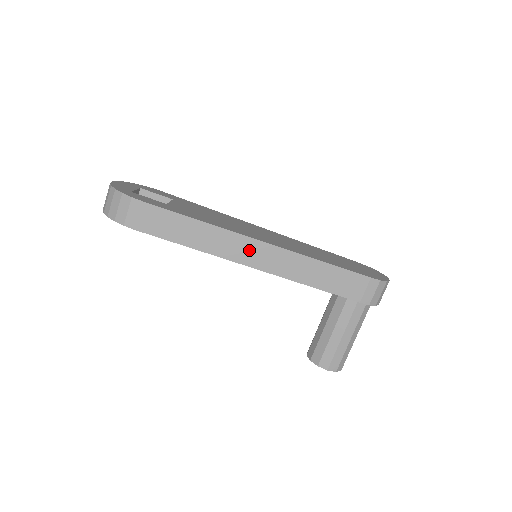
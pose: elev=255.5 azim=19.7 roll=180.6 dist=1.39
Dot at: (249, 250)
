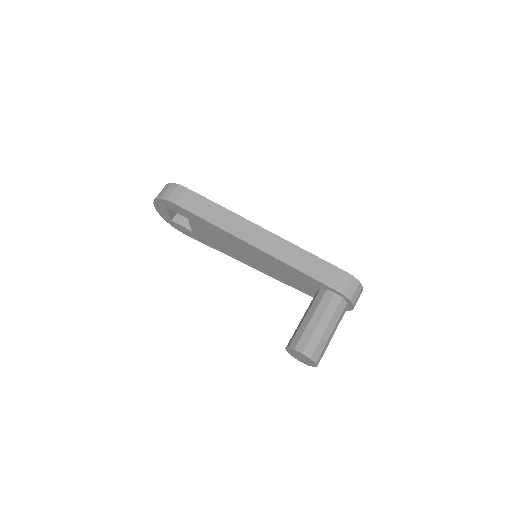
Dot at: (252, 232)
